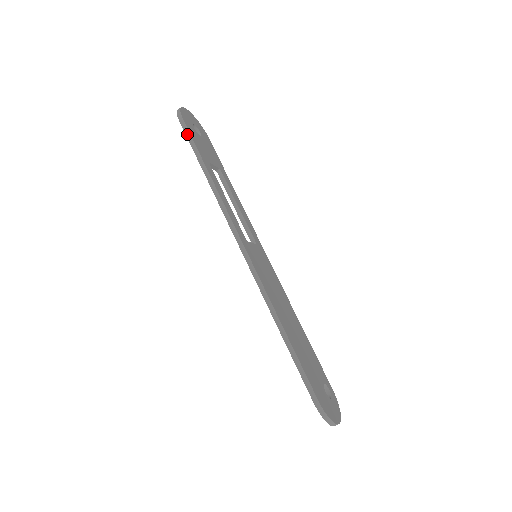
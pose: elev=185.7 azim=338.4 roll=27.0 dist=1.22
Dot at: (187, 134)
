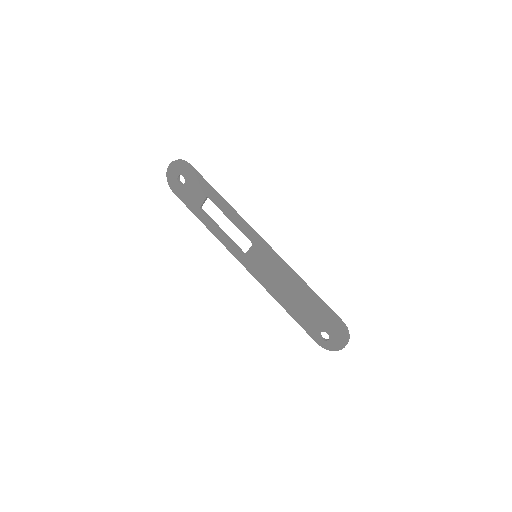
Dot at: (197, 173)
